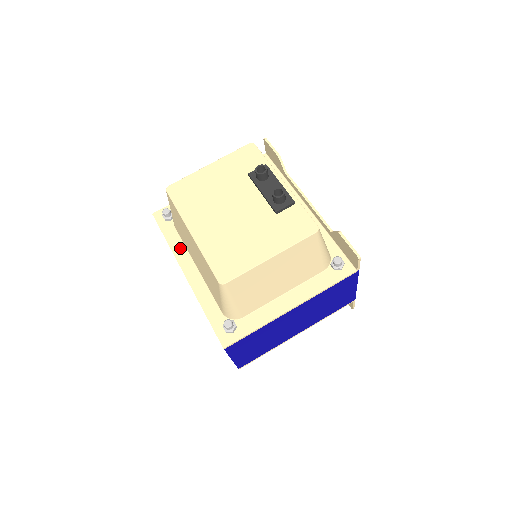
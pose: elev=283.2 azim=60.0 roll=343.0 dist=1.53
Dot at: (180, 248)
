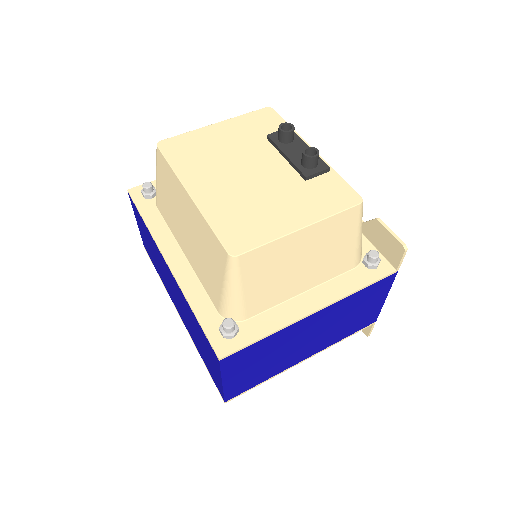
Dot at: (162, 230)
